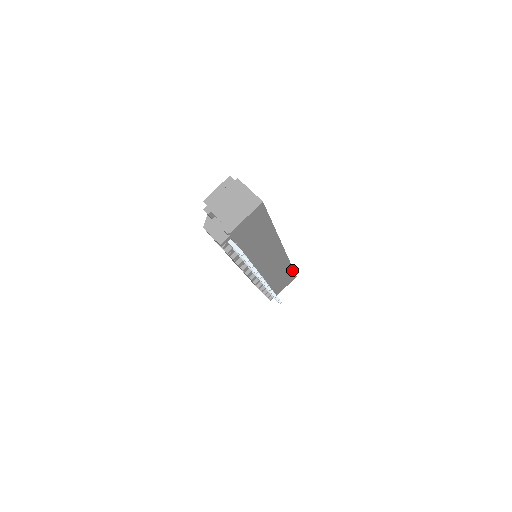
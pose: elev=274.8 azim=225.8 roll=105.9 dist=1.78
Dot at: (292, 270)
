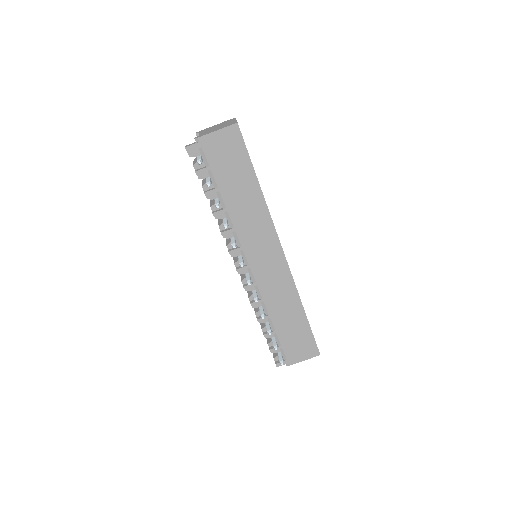
Dot at: (309, 327)
